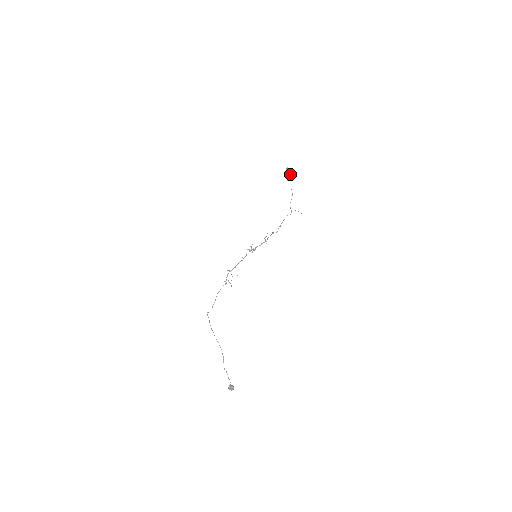
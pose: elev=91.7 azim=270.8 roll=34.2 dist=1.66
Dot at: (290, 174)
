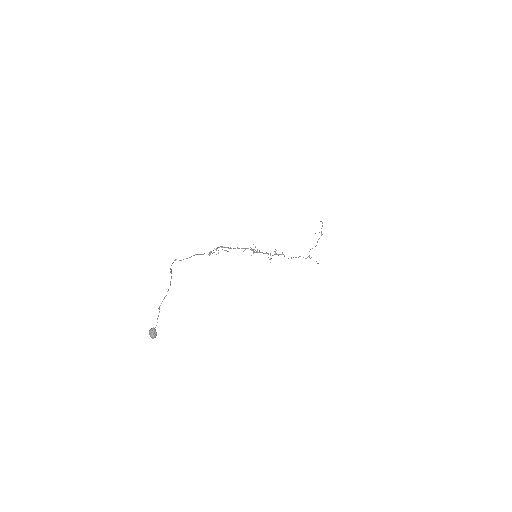
Dot at: occluded
